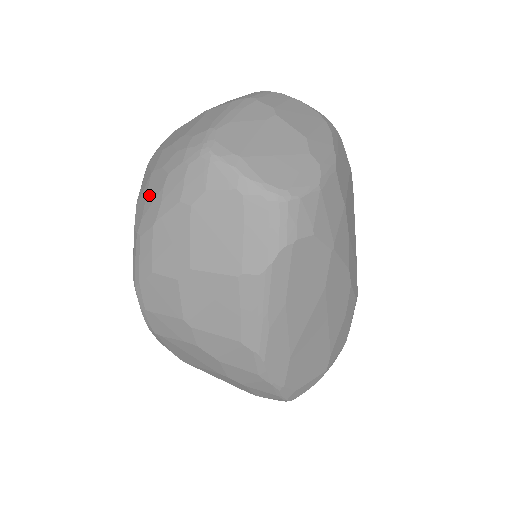
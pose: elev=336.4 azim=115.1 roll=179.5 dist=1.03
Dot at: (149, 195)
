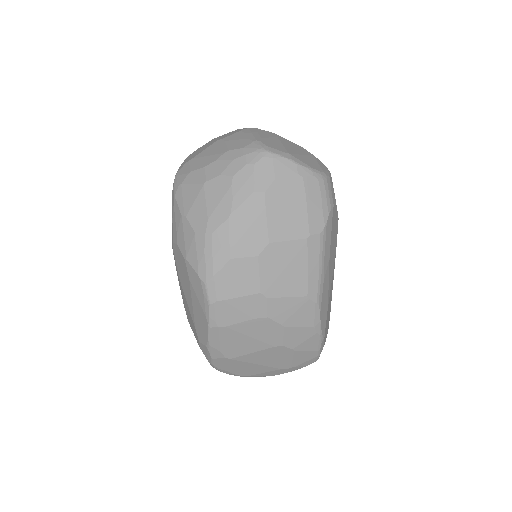
Dot at: (211, 199)
